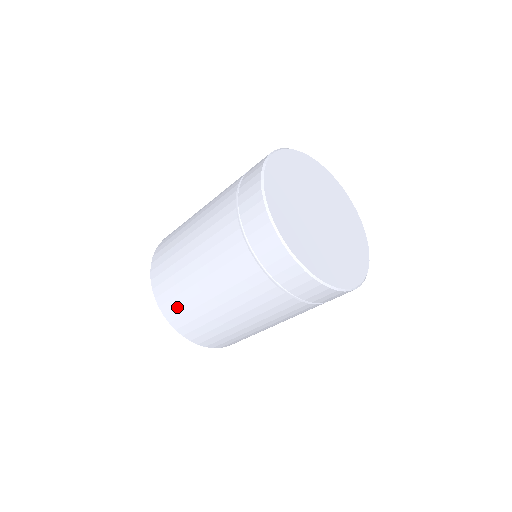
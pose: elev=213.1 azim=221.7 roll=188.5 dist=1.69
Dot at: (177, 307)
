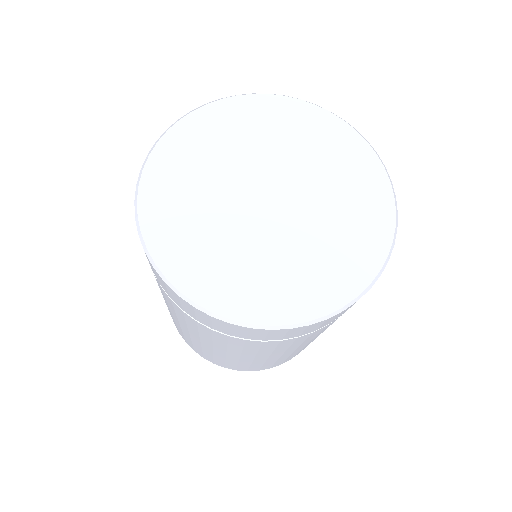
Dot at: (237, 367)
